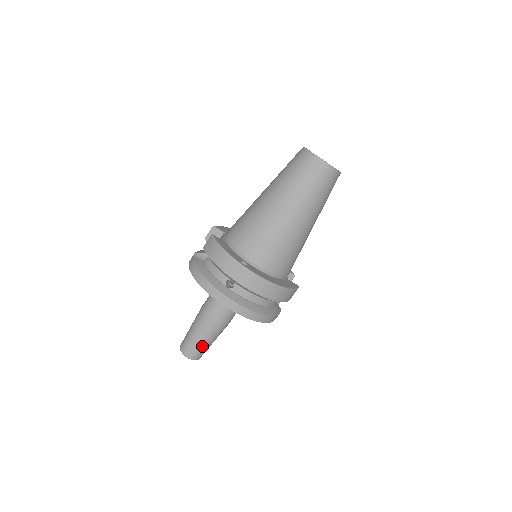
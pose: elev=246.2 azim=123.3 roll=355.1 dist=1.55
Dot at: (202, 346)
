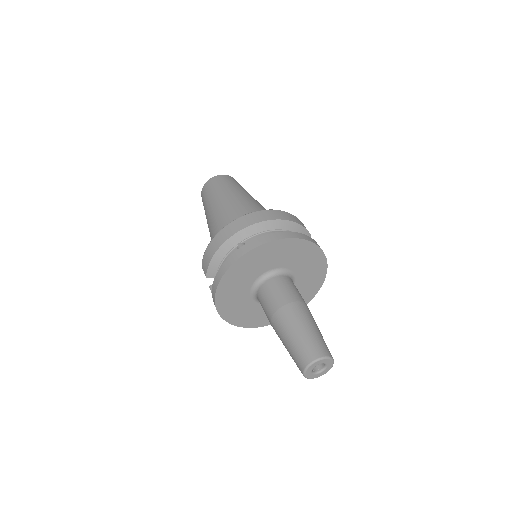
Dot at: (310, 335)
